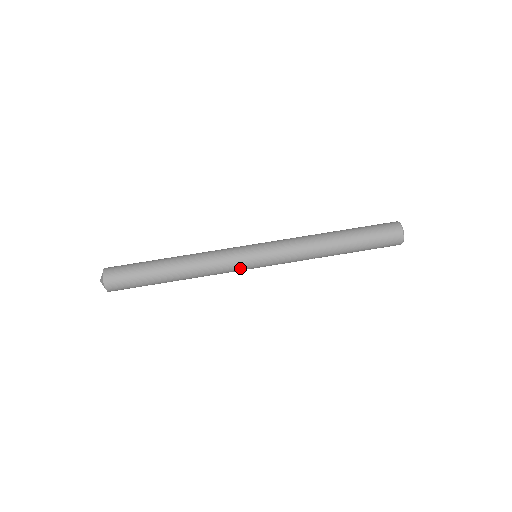
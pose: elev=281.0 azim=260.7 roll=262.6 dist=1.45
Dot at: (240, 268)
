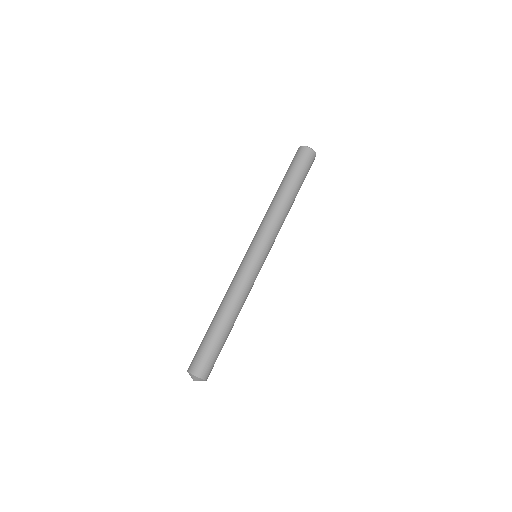
Dot at: (257, 272)
